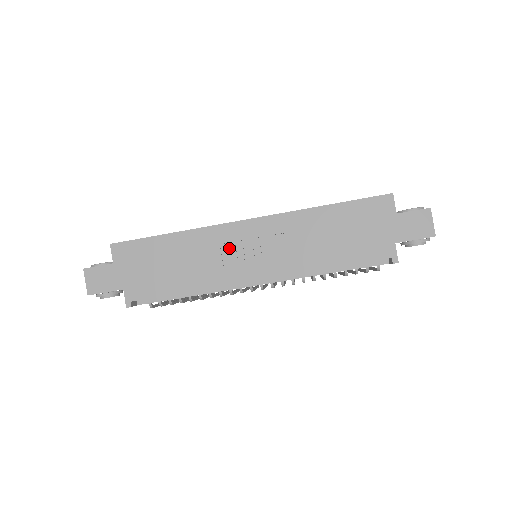
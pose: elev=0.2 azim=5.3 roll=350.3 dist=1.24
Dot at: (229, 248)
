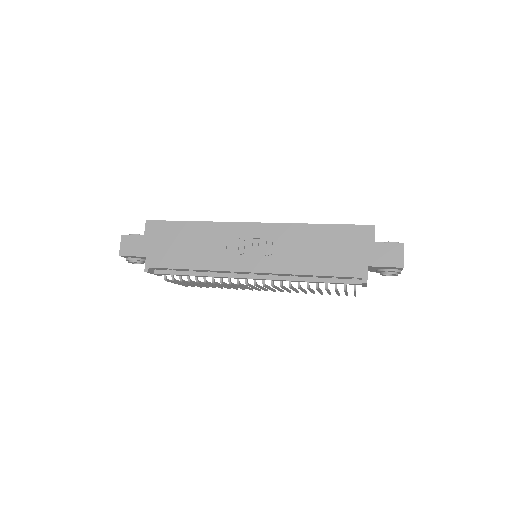
Dot at: (234, 242)
